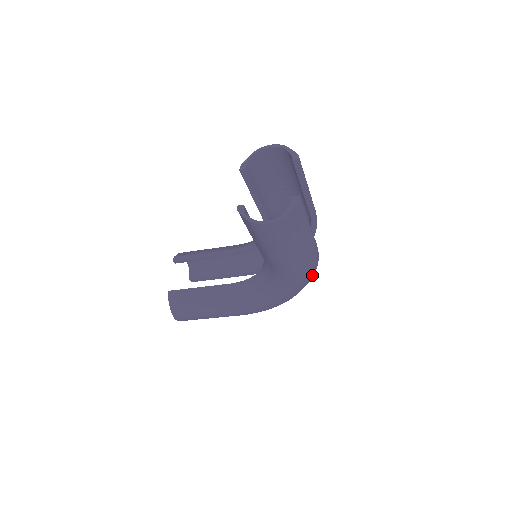
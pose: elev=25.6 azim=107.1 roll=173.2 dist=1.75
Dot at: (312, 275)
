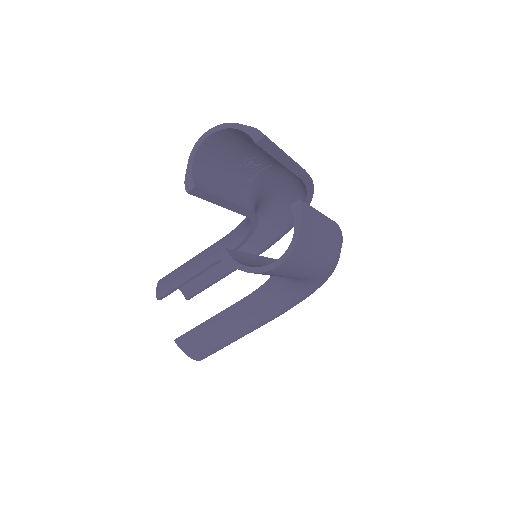
Dot at: occluded
